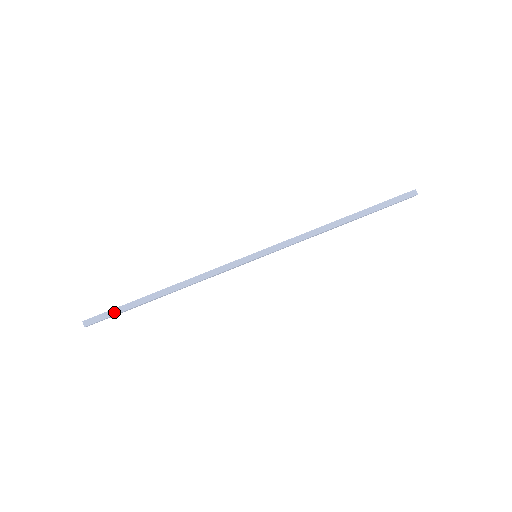
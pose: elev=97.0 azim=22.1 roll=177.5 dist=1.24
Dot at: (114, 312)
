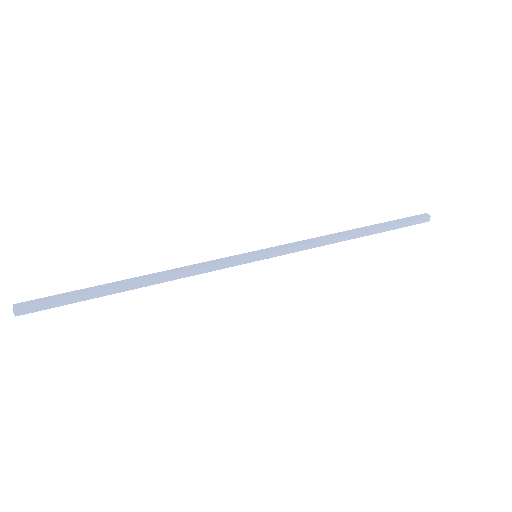
Dot at: (63, 302)
